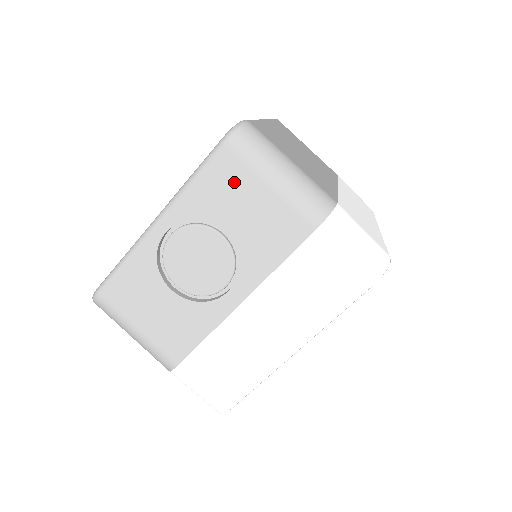
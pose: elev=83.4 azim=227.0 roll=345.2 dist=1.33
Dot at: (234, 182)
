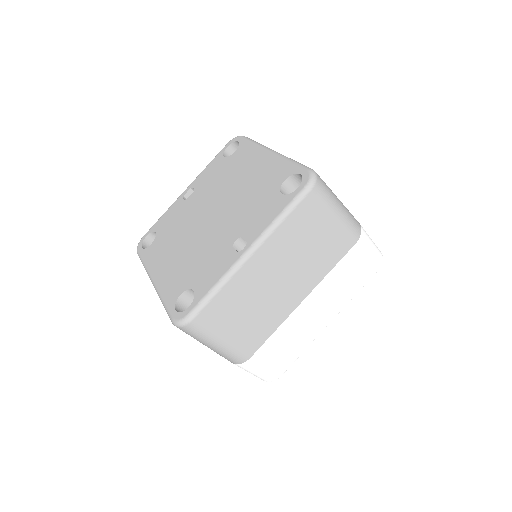
Dot at: occluded
